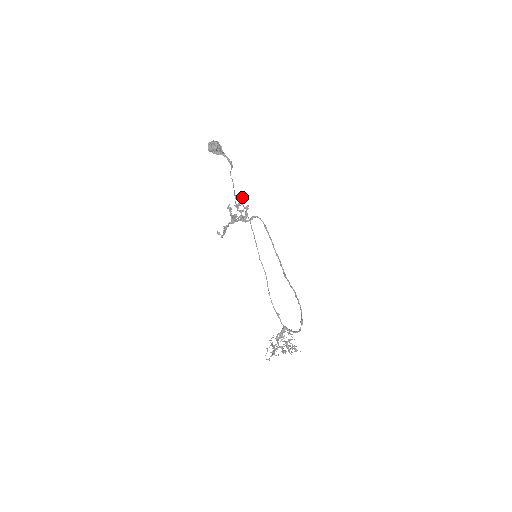
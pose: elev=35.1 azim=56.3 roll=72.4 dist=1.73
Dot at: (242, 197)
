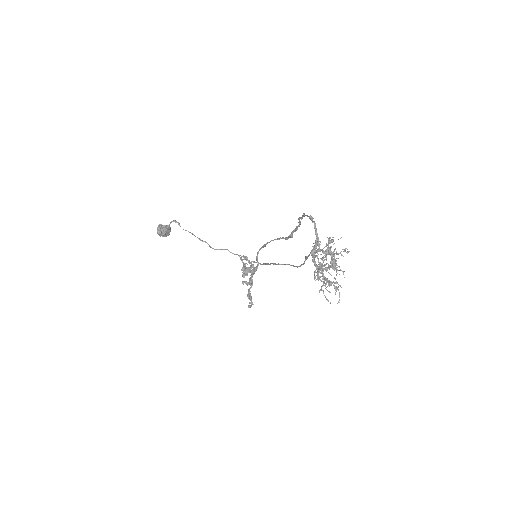
Dot at: (240, 259)
